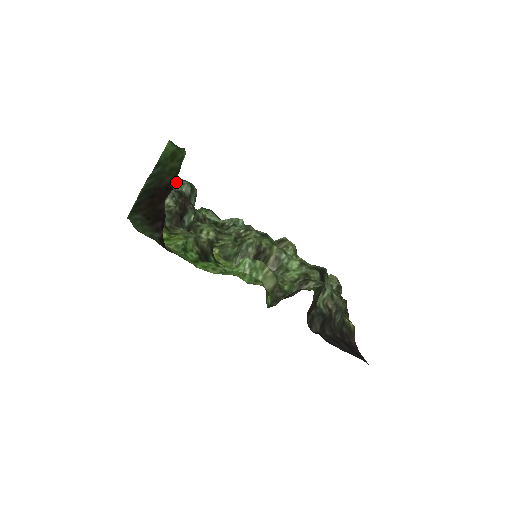
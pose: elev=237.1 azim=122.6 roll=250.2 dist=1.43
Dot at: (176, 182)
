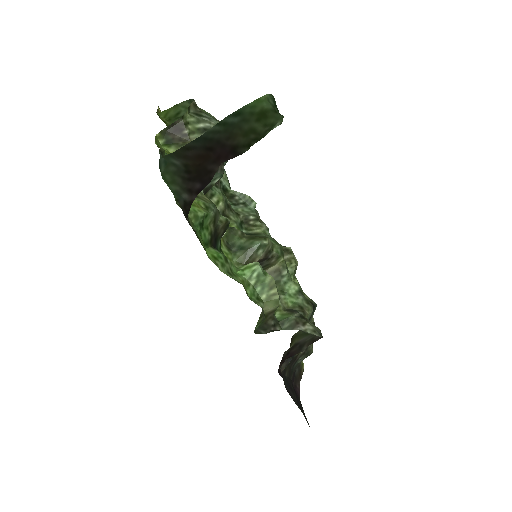
Dot at: occluded
